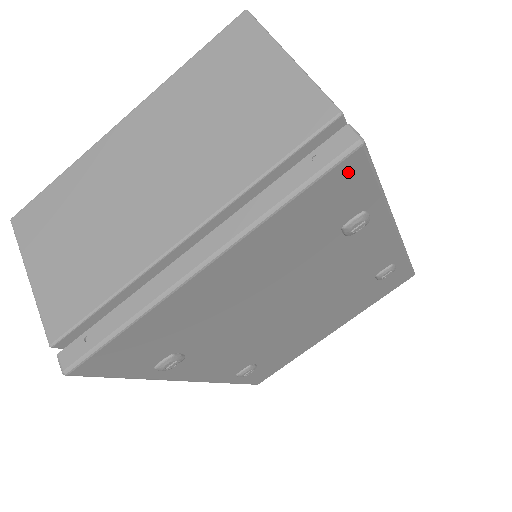
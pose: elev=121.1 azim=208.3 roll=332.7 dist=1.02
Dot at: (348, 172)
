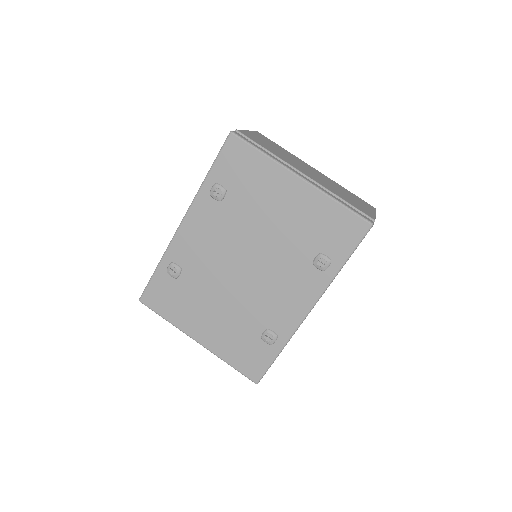
Dot at: (357, 228)
